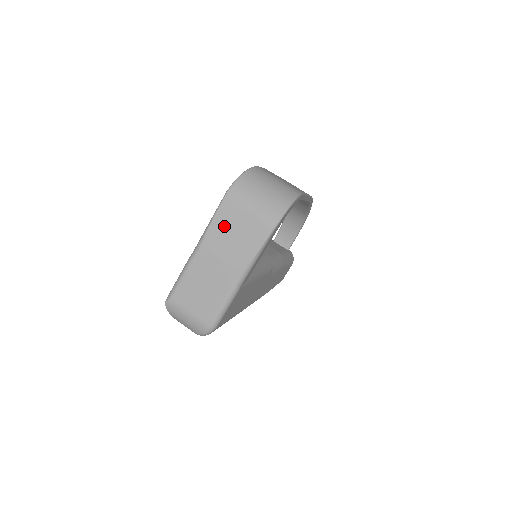
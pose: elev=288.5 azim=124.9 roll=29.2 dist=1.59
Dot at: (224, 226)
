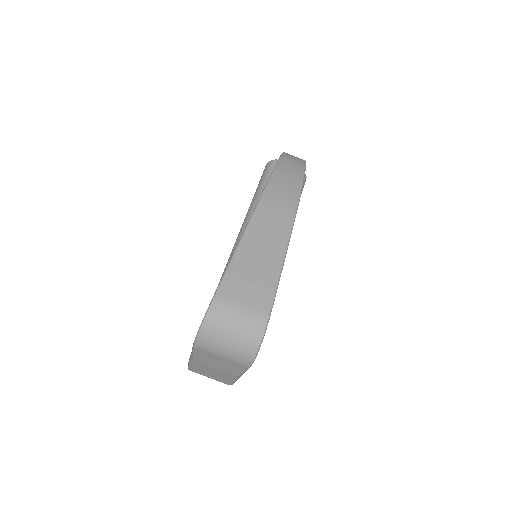
Dot at: (206, 358)
